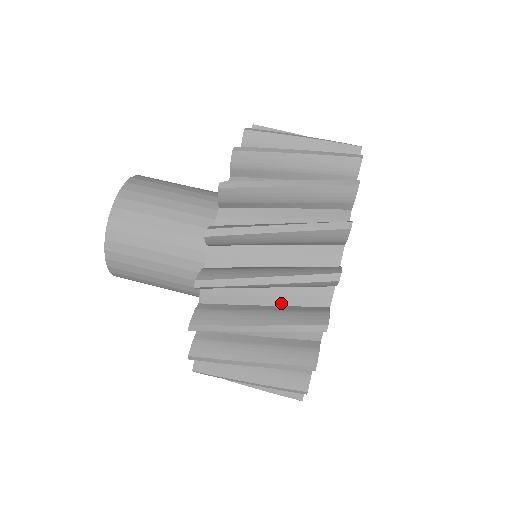
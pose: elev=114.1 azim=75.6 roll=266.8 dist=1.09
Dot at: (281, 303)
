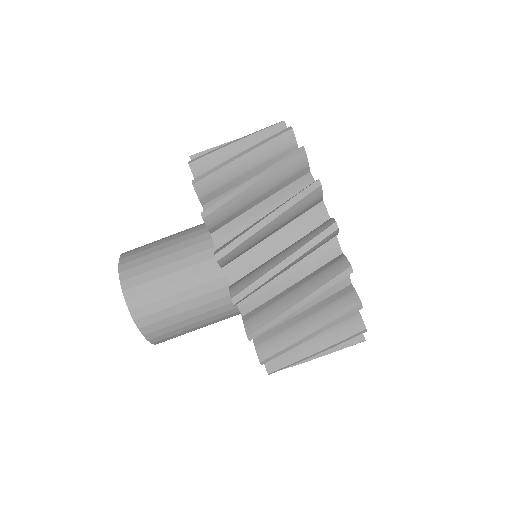
Dot at: occluded
